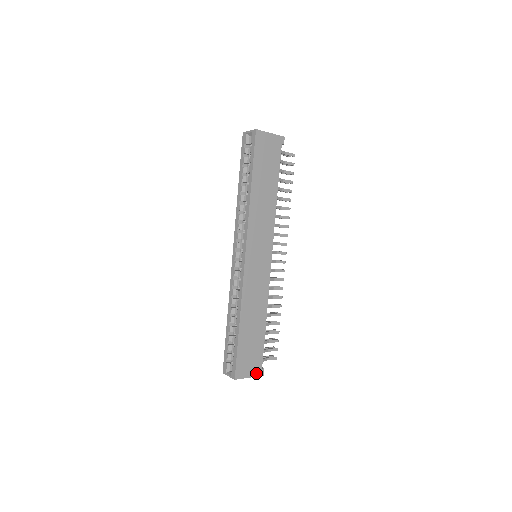
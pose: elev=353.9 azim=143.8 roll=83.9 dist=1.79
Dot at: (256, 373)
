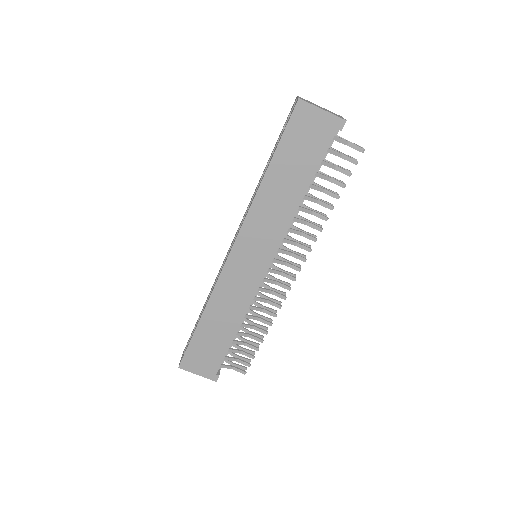
Dot at: (207, 375)
